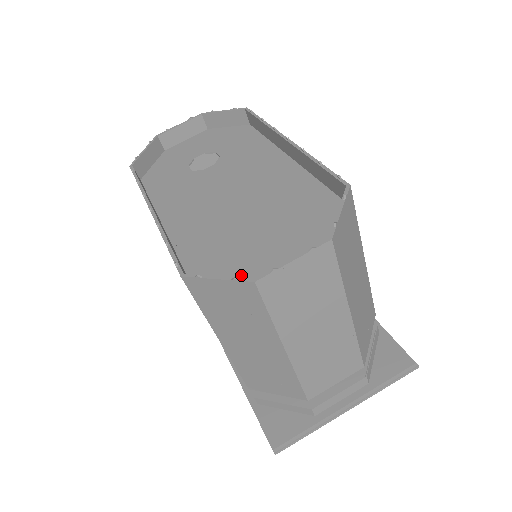
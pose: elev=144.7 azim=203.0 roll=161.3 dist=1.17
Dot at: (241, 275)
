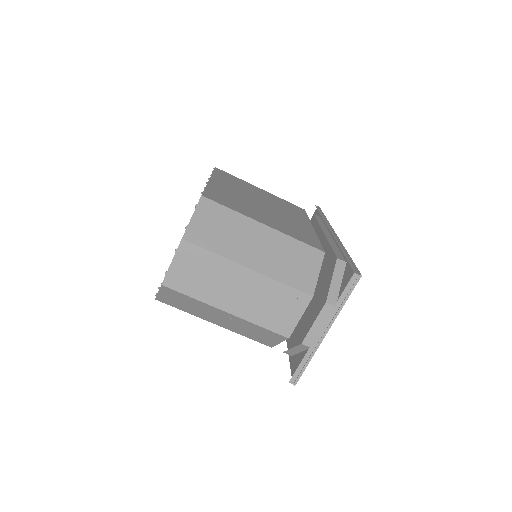
Dot at: occluded
